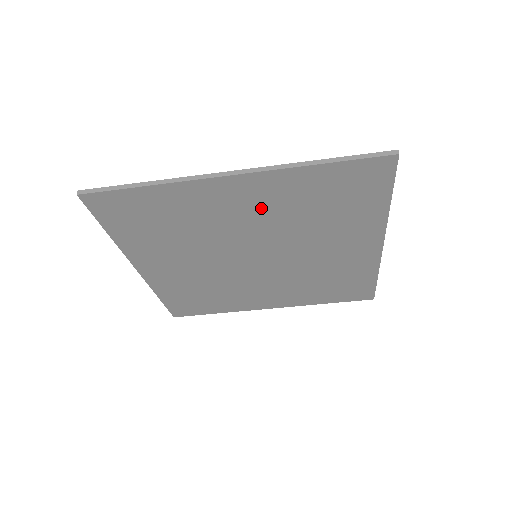
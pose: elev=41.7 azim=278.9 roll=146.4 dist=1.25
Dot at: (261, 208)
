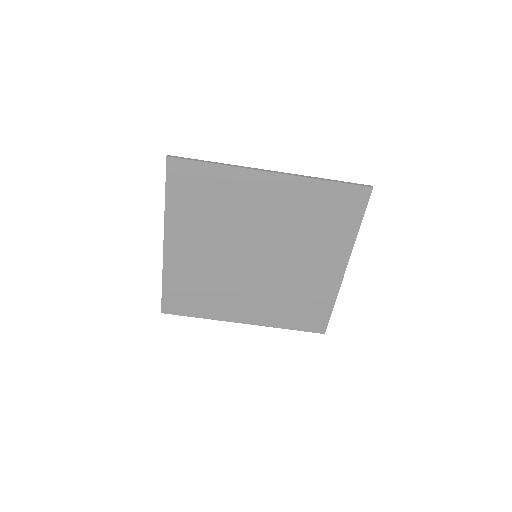
Dot at: (278, 207)
